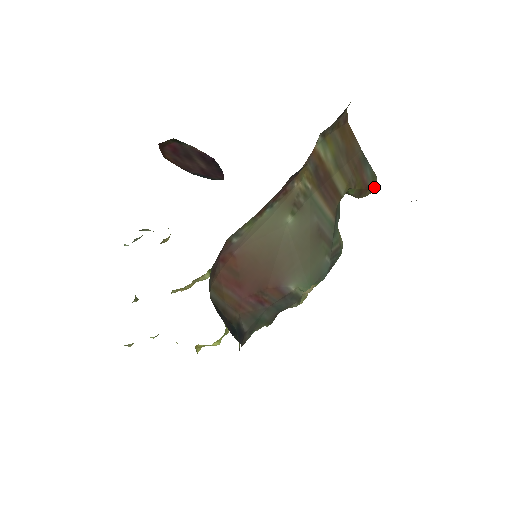
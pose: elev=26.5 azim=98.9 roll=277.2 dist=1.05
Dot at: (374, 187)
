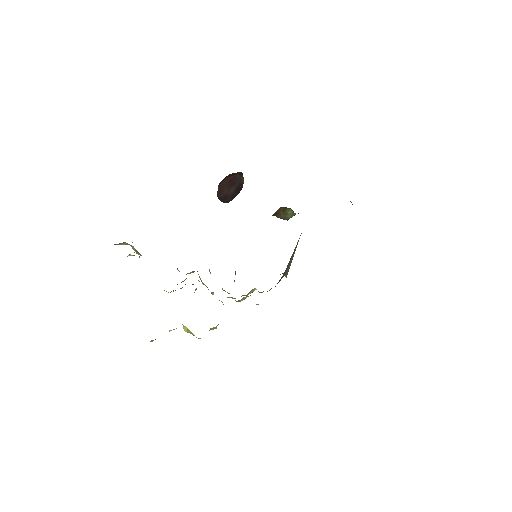
Dot at: occluded
